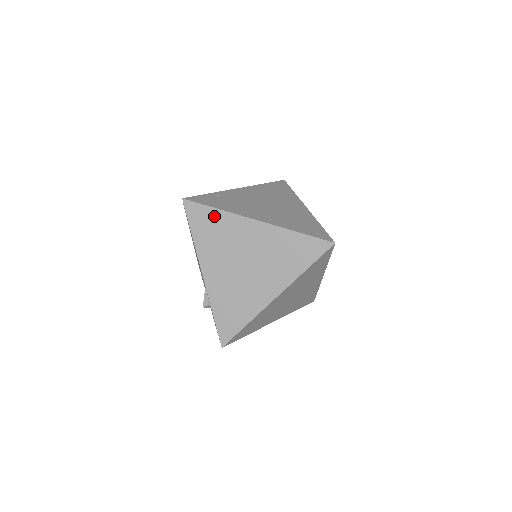
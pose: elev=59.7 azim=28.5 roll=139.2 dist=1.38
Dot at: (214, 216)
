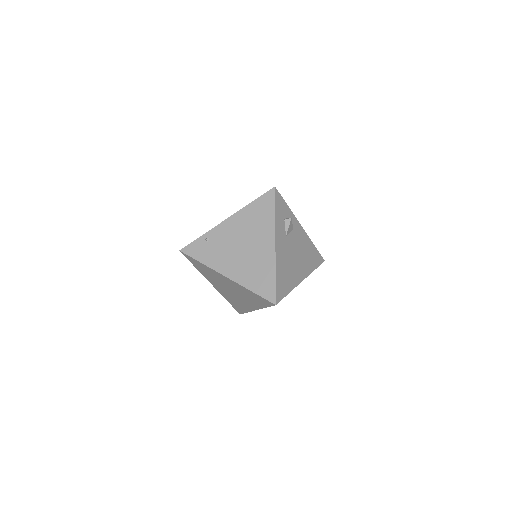
Dot at: (201, 265)
